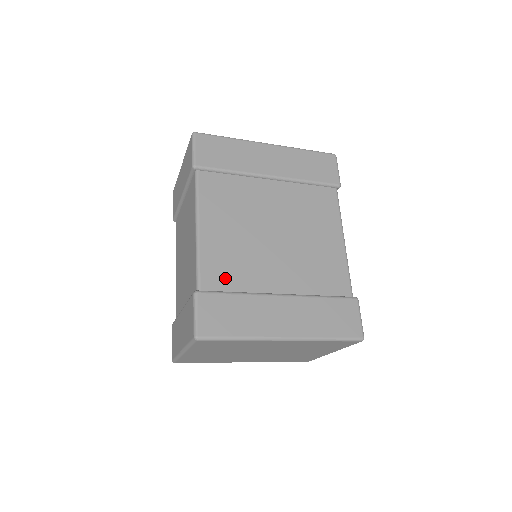
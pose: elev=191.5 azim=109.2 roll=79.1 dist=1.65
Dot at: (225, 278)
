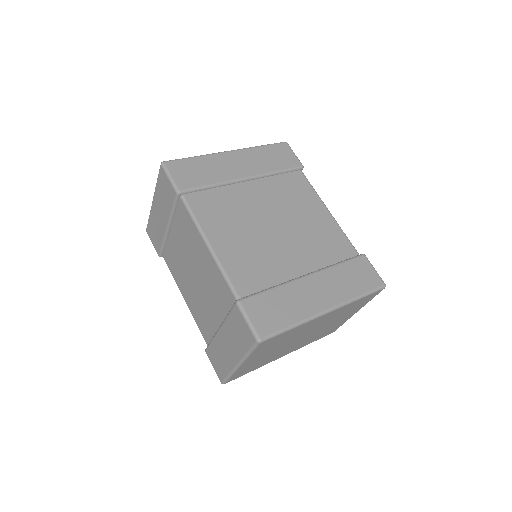
Dot at: (254, 280)
